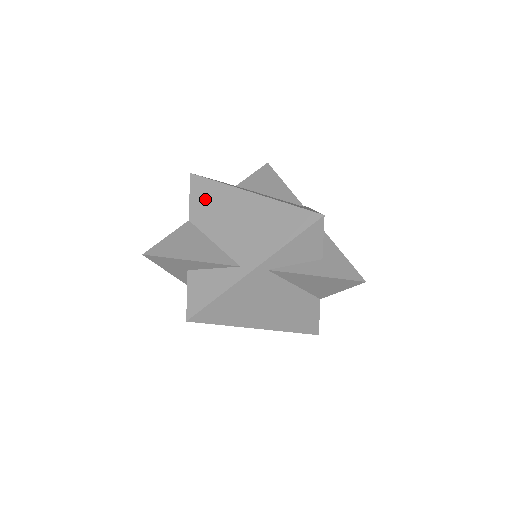
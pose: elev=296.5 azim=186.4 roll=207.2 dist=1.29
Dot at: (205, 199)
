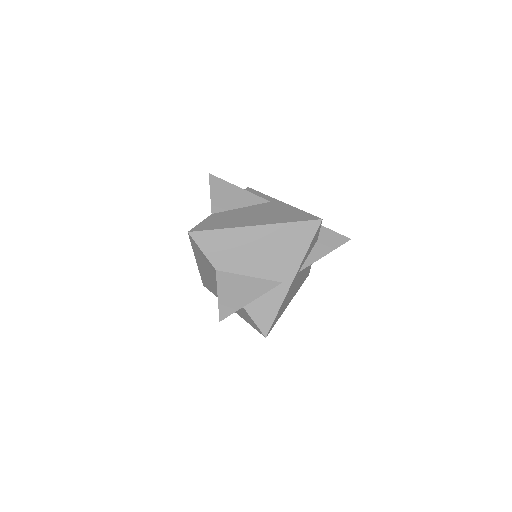
Dot at: (218, 248)
